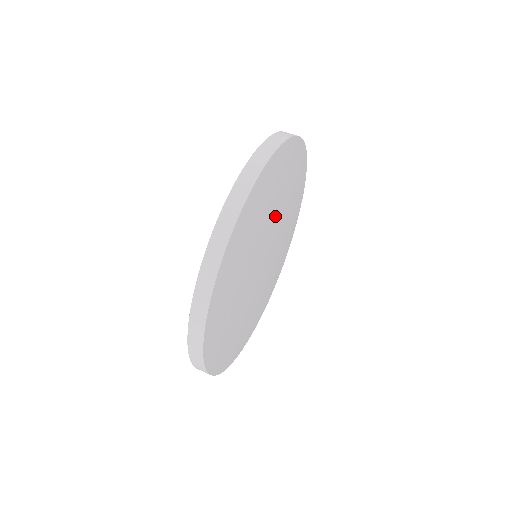
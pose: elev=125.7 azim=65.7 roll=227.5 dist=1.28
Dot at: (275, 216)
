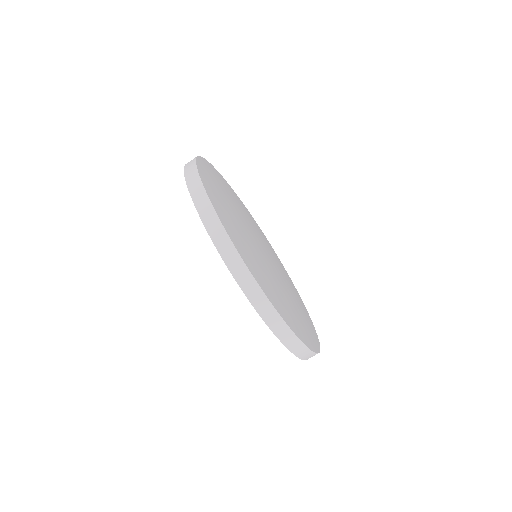
Dot at: (249, 239)
